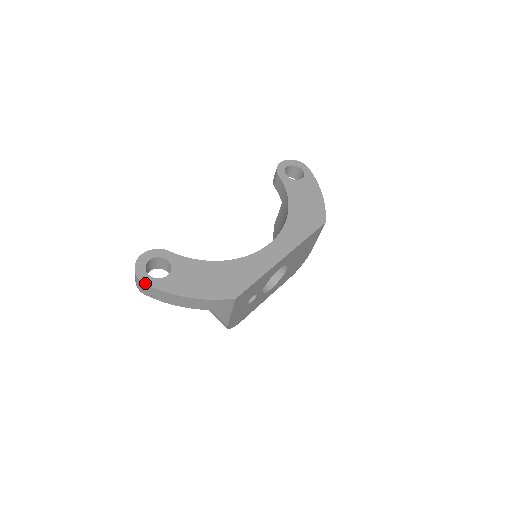
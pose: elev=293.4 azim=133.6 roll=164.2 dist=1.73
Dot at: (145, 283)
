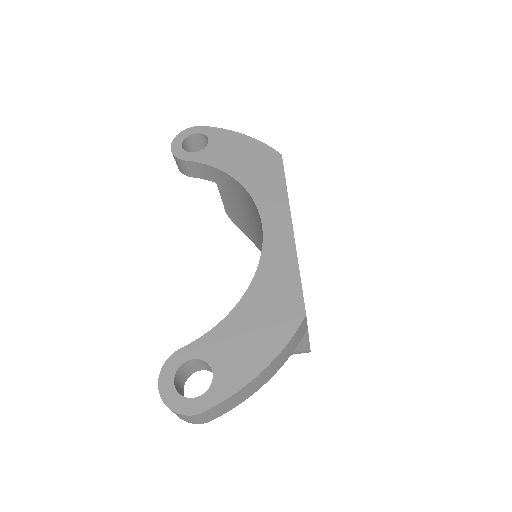
Dot at: (202, 411)
